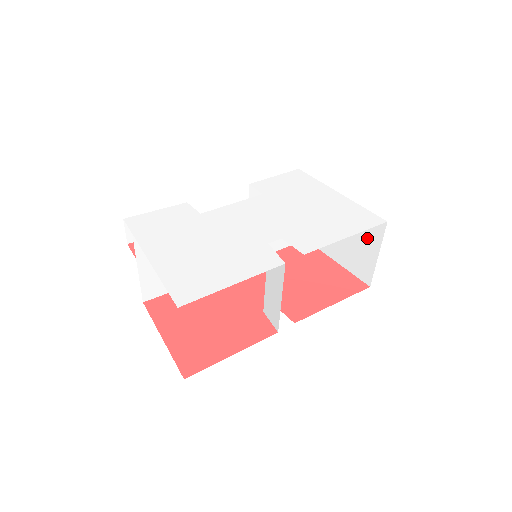
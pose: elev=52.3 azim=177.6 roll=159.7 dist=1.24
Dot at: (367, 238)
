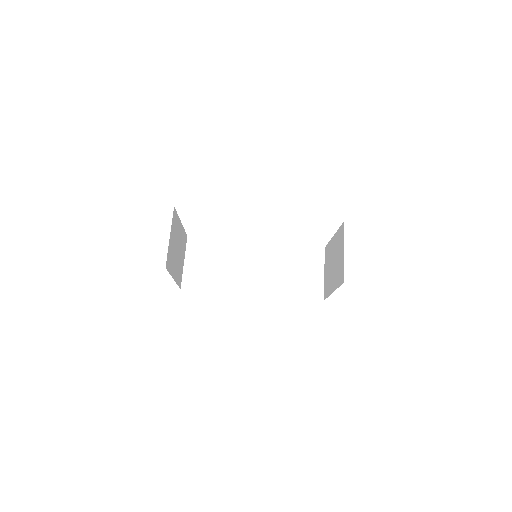
Dot at: (340, 247)
